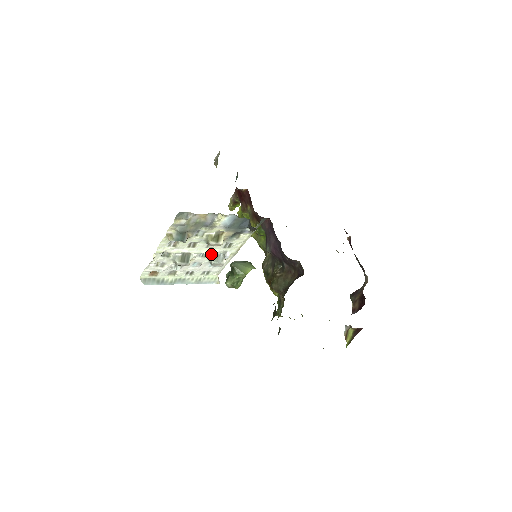
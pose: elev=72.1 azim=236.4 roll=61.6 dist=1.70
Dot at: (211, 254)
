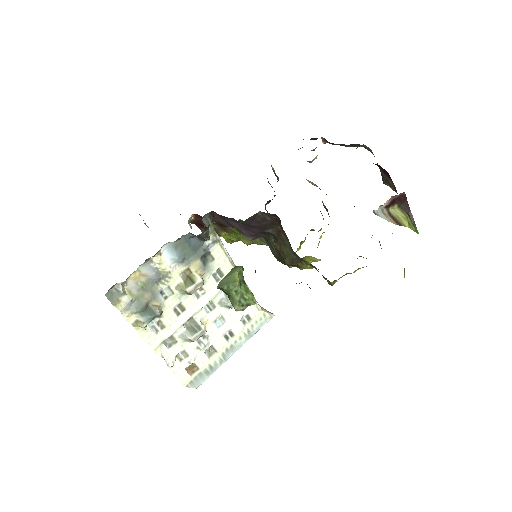
Dot at: (215, 299)
